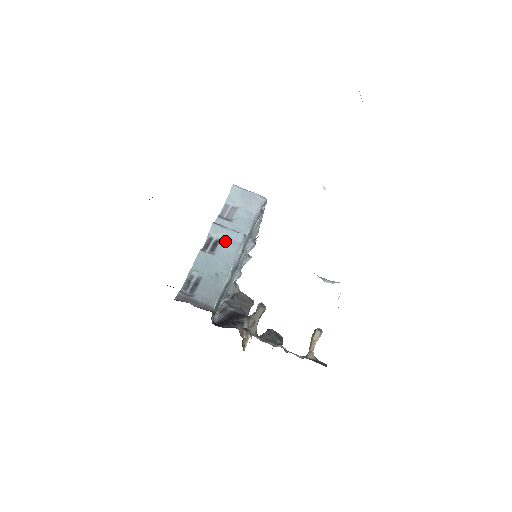
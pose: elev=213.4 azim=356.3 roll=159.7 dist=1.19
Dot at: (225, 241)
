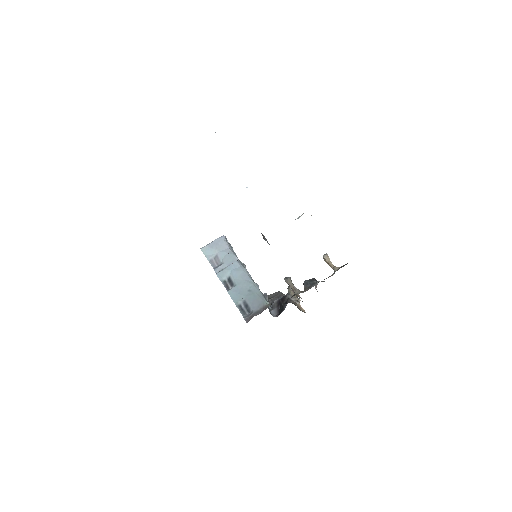
Dot at: (232, 274)
